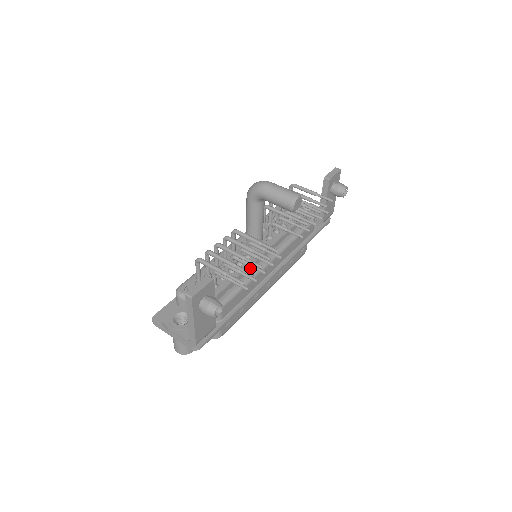
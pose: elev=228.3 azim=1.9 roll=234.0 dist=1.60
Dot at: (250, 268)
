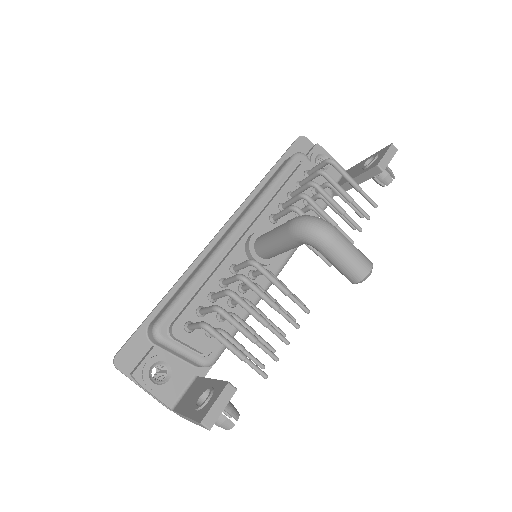
Dot at: (253, 292)
